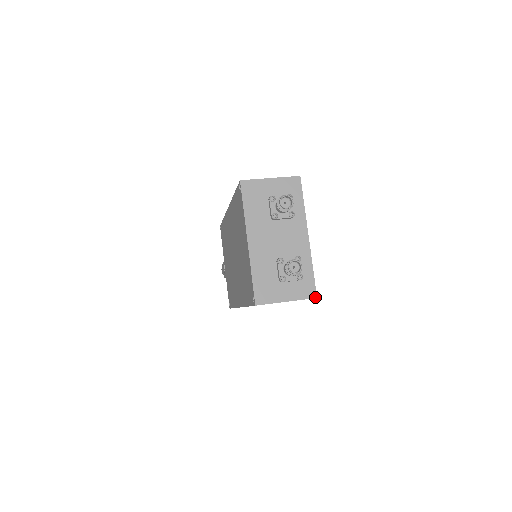
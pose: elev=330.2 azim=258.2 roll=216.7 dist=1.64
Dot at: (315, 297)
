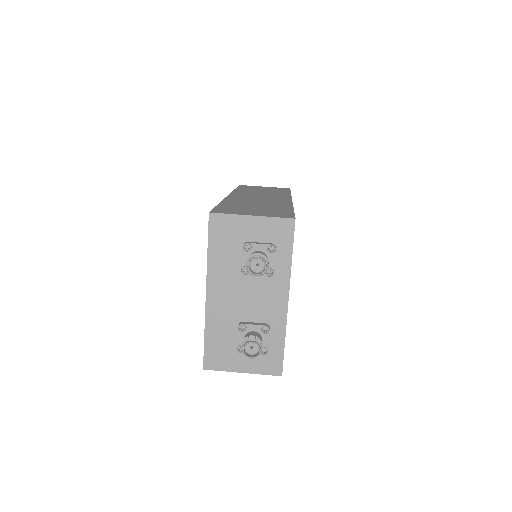
Dot at: (280, 375)
